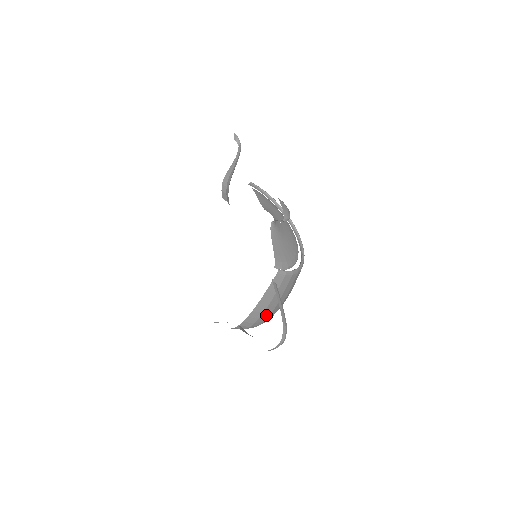
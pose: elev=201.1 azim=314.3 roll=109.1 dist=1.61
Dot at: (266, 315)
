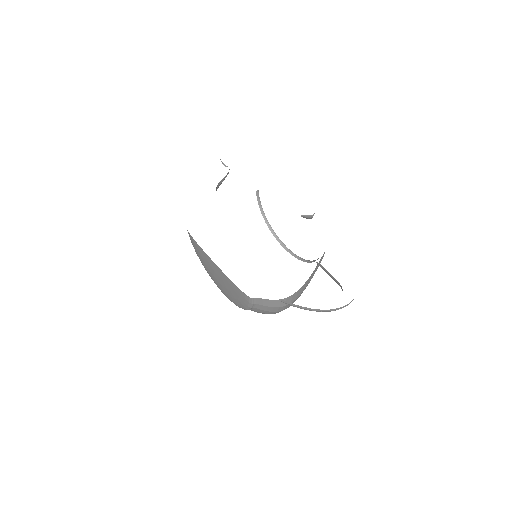
Dot at: (300, 295)
